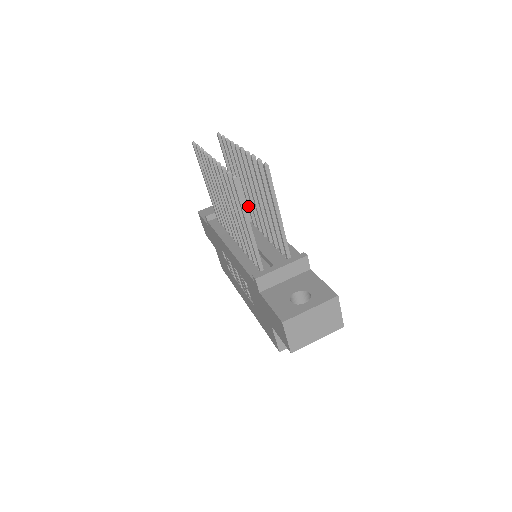
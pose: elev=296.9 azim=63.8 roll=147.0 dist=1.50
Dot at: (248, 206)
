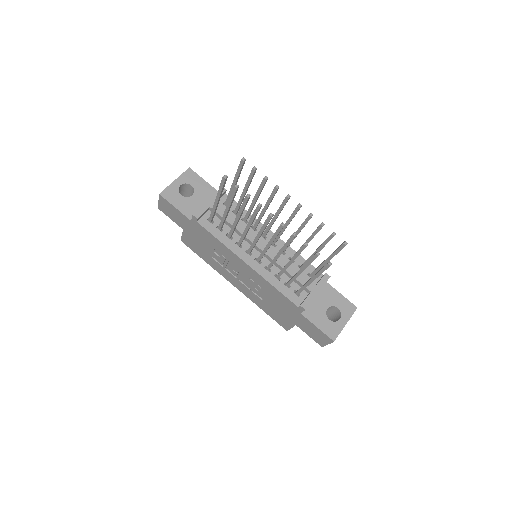
Dot at: (259, 220)
